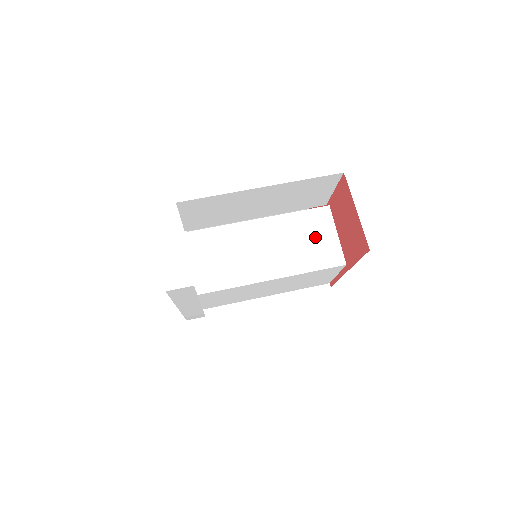
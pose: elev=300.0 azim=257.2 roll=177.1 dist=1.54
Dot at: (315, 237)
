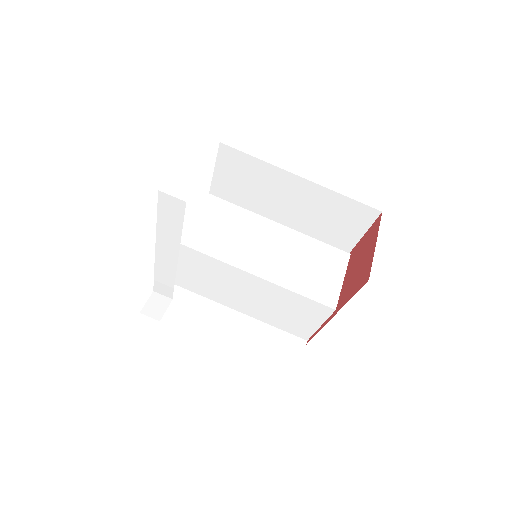
Dot at: (321, 269)
